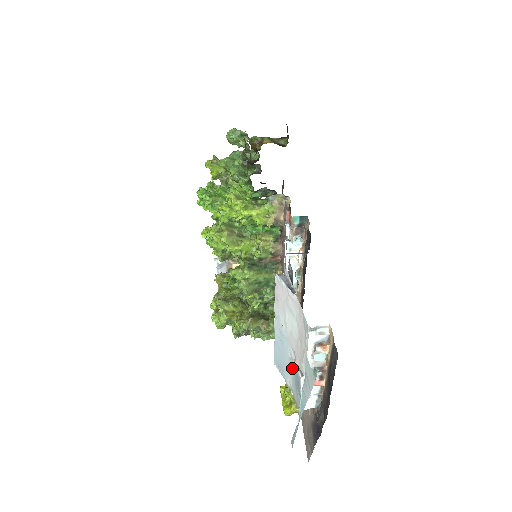
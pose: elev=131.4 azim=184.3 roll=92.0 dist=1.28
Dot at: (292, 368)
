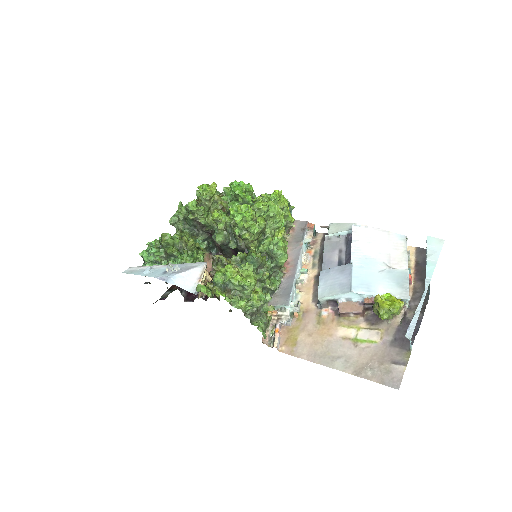
Dot at: (387, 275)
